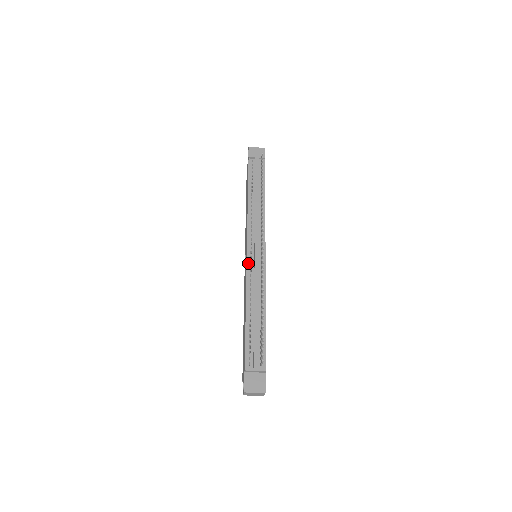
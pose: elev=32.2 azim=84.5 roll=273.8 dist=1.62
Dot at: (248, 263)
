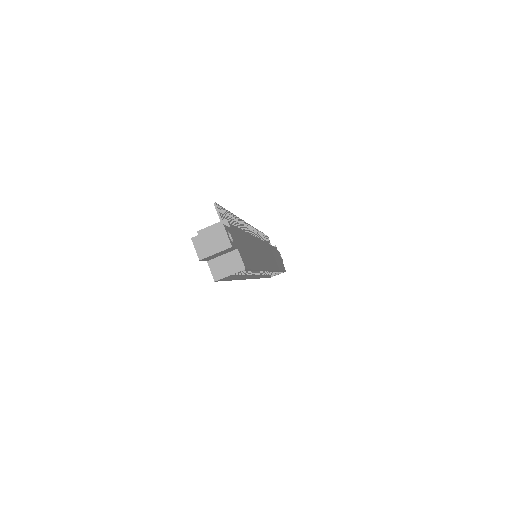
Dot at: occluded
